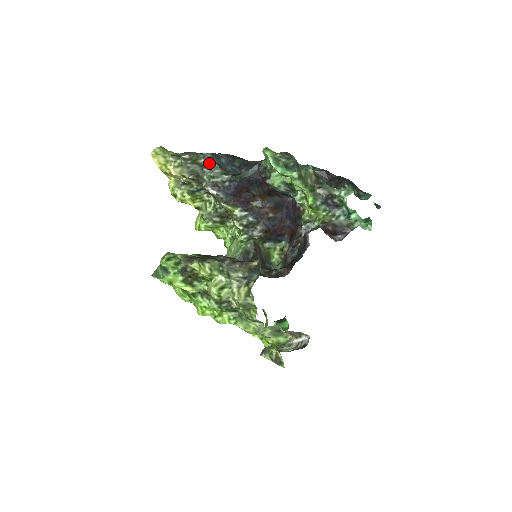
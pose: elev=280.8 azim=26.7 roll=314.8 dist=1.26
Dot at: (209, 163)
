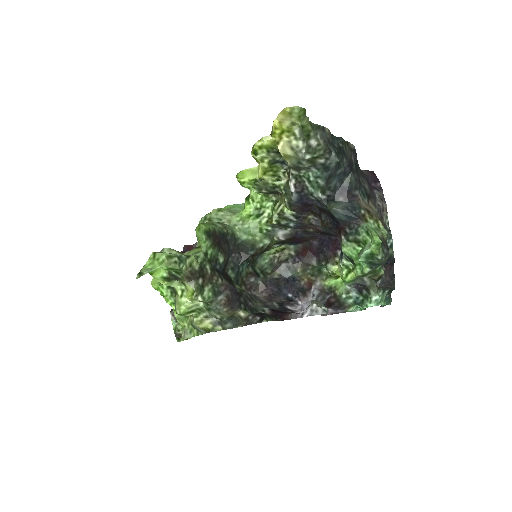
Dot at: (324, 167)
